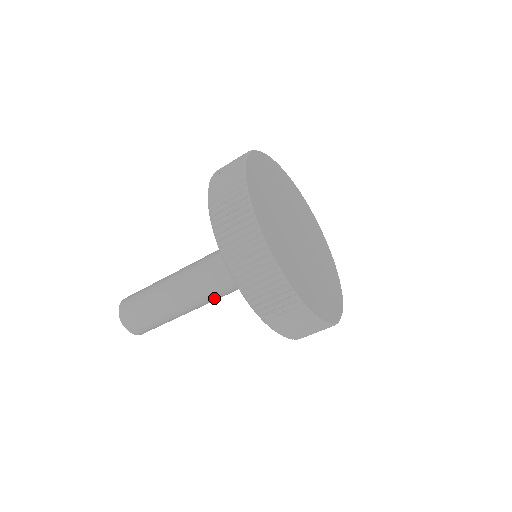
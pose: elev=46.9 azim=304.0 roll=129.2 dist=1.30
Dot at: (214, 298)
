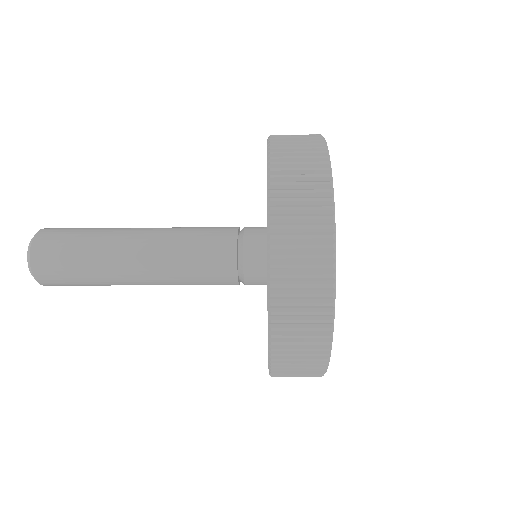
Dot at: (181, 284)
